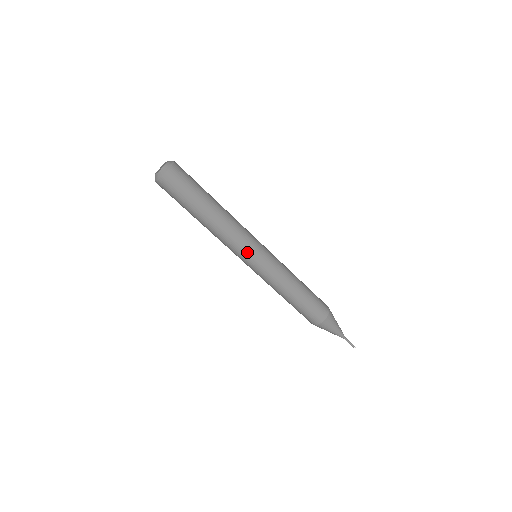
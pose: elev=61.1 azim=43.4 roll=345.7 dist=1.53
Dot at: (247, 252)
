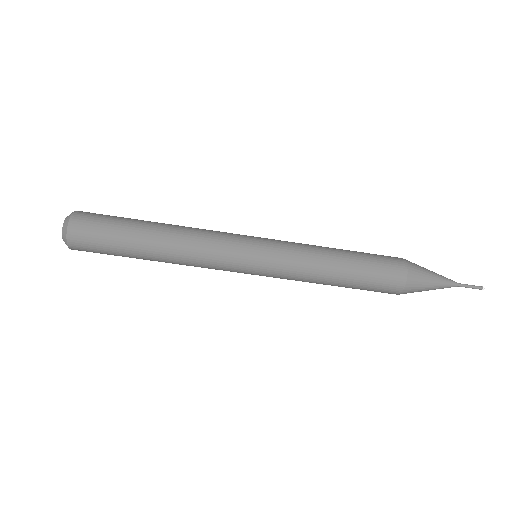
Dot at: (236, 255)
